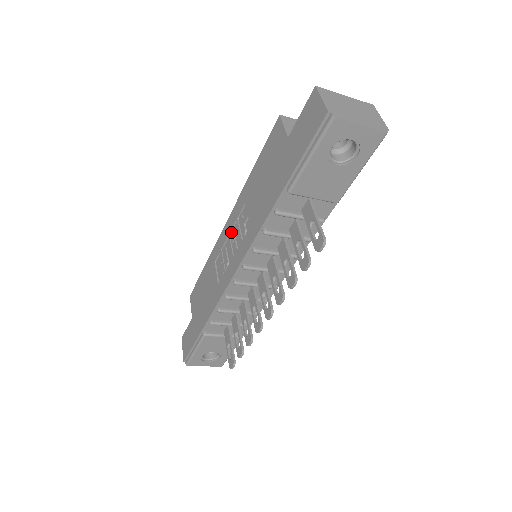
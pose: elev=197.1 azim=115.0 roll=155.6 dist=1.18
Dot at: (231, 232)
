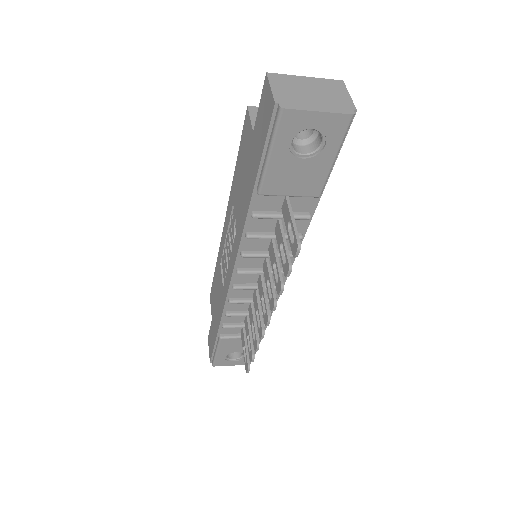
Dot at: (227, 234)
